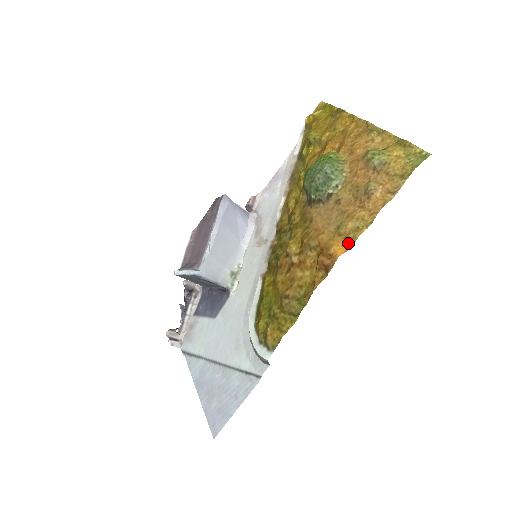
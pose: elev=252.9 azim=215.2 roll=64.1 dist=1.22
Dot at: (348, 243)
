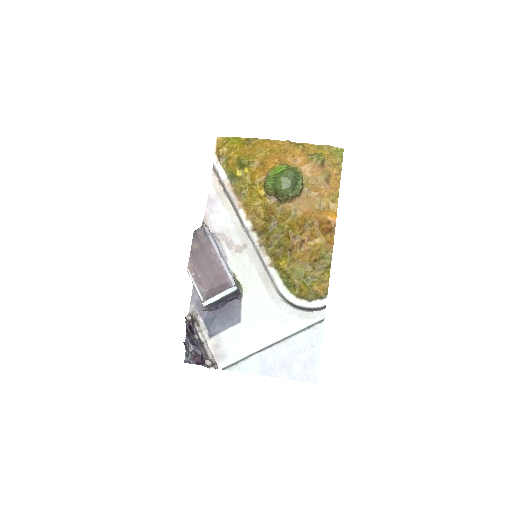
Dot at: (333, 211)
